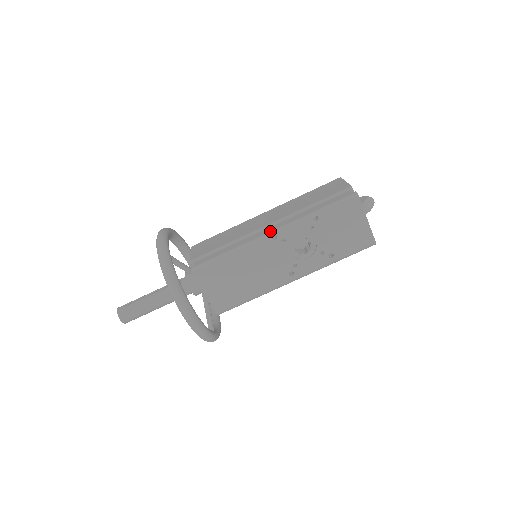
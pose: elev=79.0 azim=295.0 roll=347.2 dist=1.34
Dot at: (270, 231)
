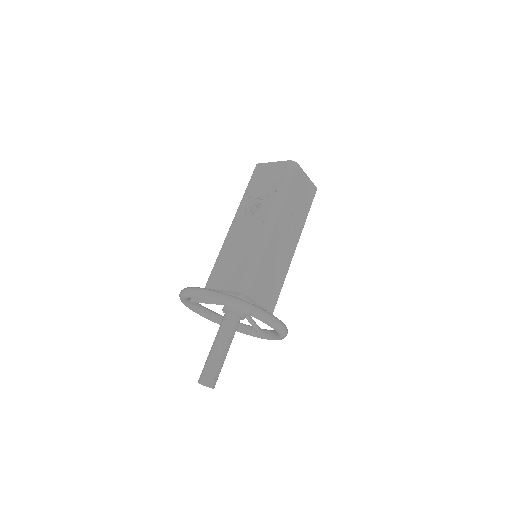
Dot at: (231, 225)
